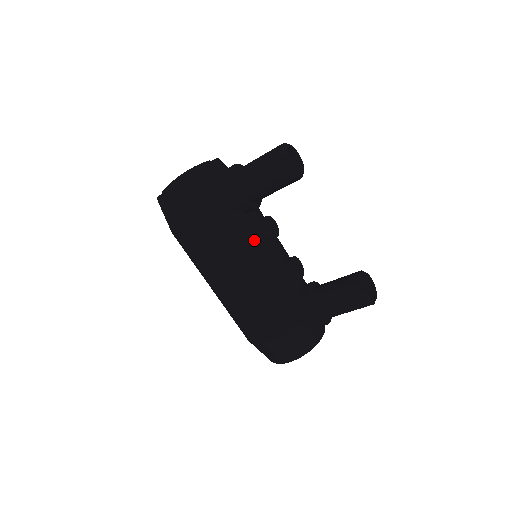
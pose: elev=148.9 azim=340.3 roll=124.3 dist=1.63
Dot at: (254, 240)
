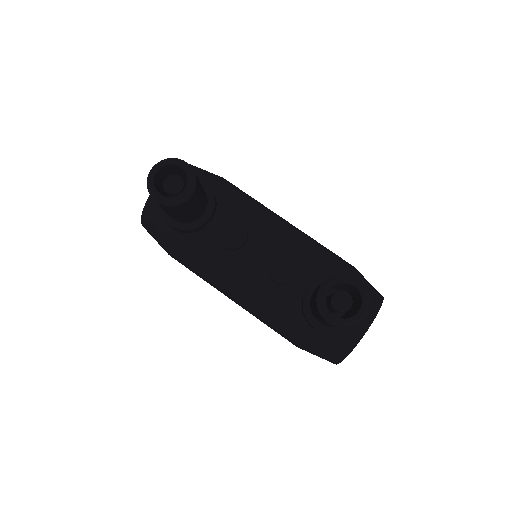
Dot at: (219, 257)
